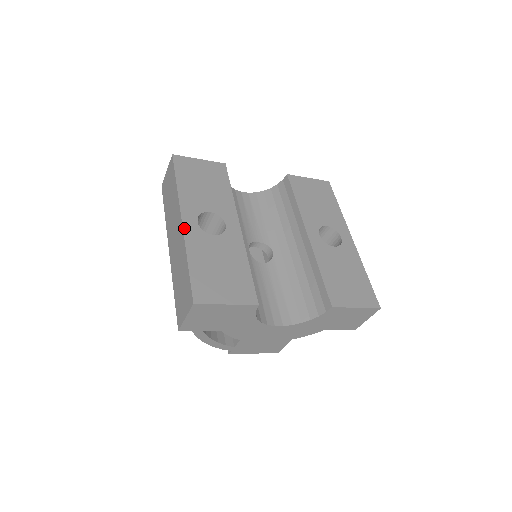
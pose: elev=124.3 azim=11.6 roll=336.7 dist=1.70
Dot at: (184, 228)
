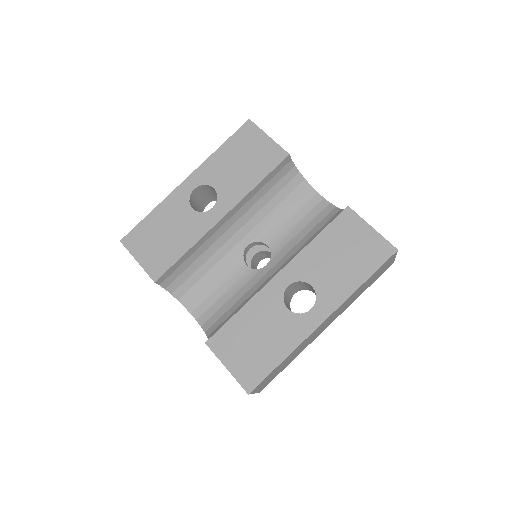
Dot at: (179, 187)
